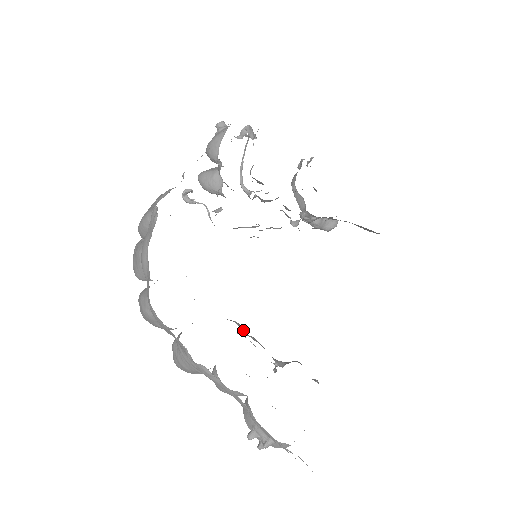
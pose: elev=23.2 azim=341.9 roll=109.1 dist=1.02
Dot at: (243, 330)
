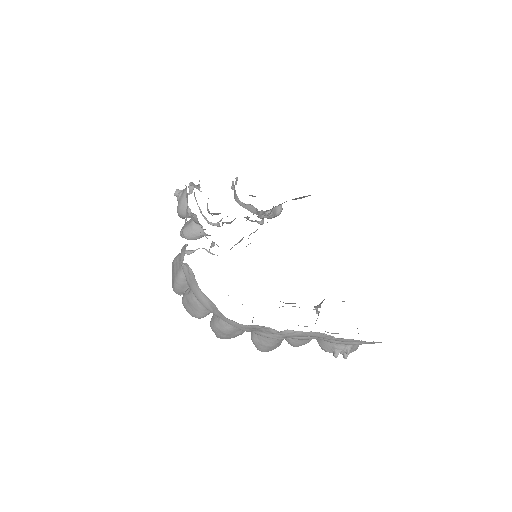
Dot at: occluded
